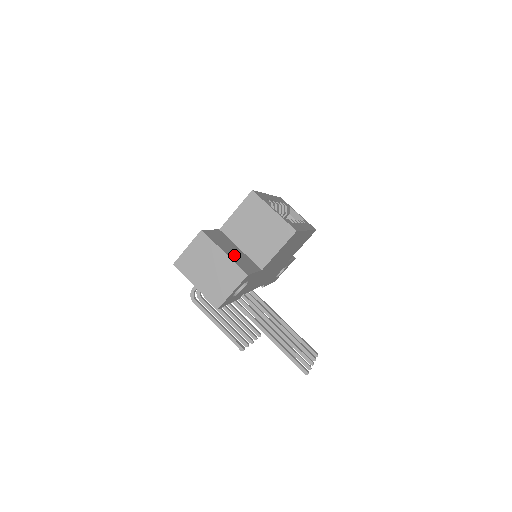
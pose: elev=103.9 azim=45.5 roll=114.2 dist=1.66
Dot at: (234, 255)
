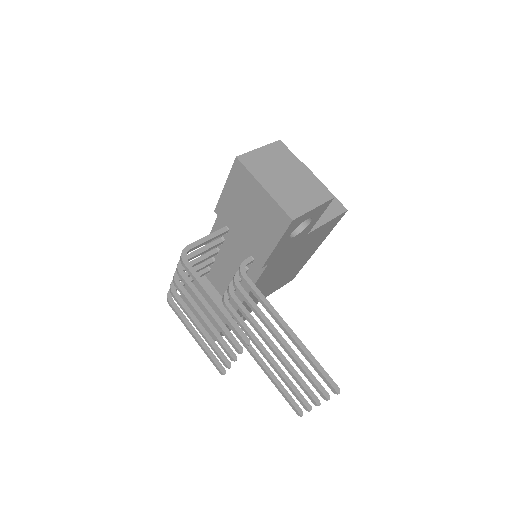
Dot at: occluded
